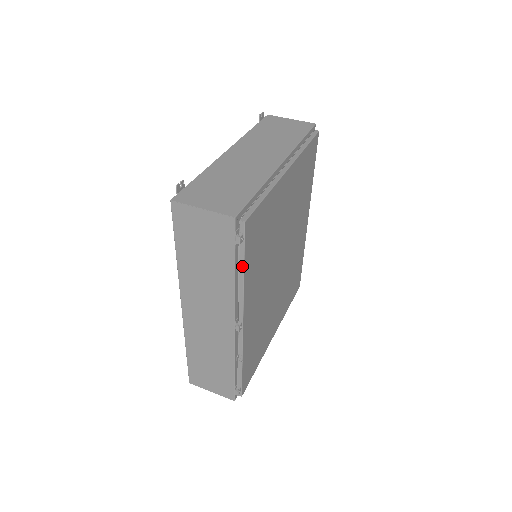
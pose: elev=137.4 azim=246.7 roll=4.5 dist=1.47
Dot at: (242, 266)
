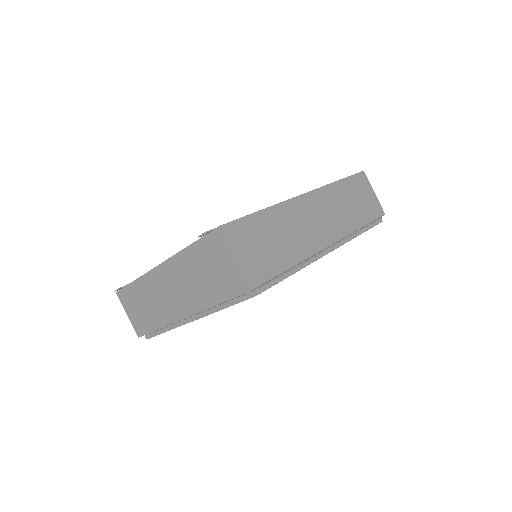
Dot at: occluded
